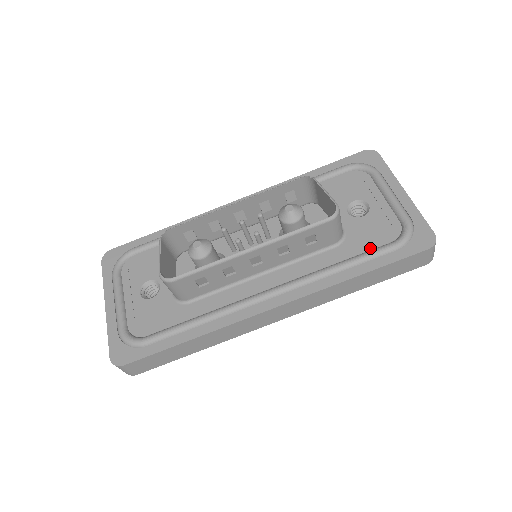
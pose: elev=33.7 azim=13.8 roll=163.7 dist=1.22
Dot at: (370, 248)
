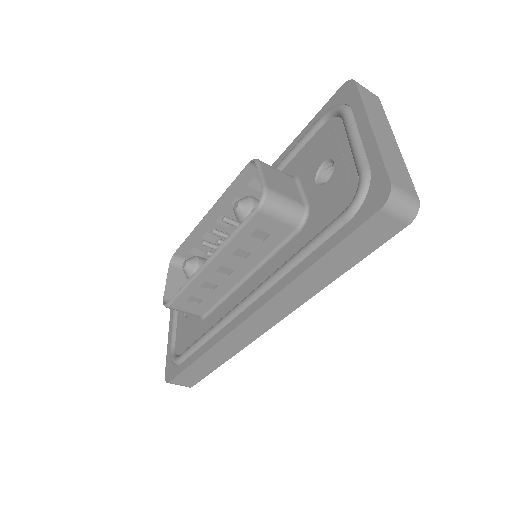
Dot at: (325, 225)
